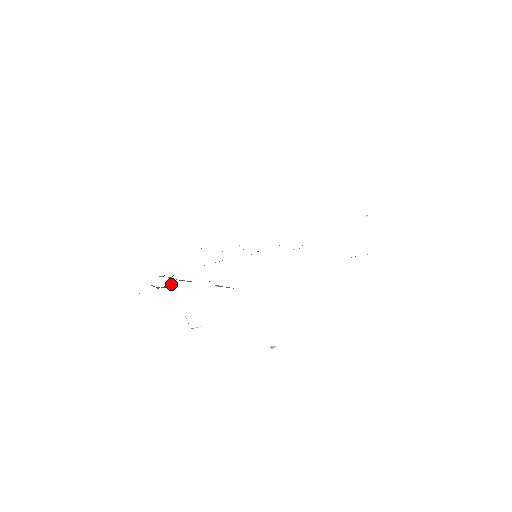
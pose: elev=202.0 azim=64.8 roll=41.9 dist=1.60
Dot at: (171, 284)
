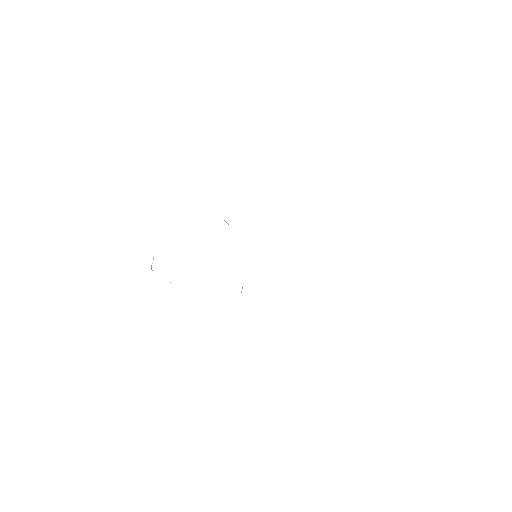
Dot at: occluded
